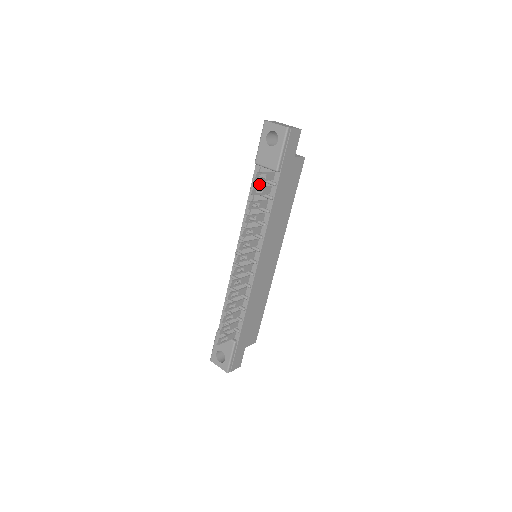
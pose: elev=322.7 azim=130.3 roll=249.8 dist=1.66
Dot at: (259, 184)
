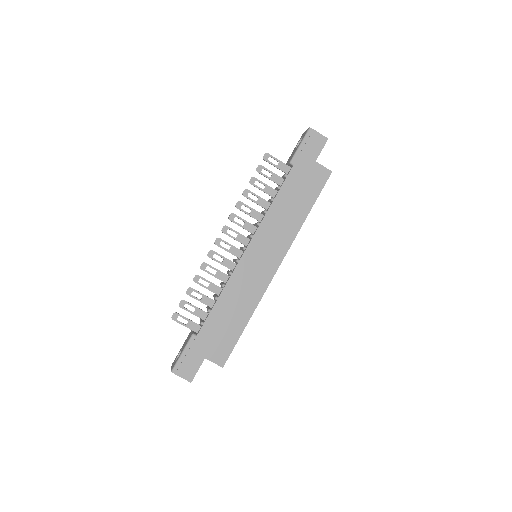
Dot at: occluded
